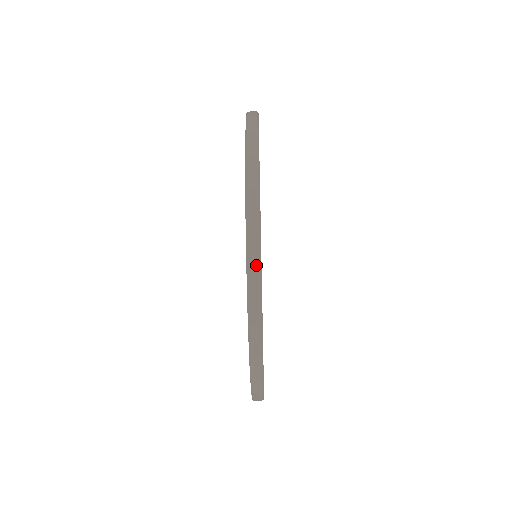
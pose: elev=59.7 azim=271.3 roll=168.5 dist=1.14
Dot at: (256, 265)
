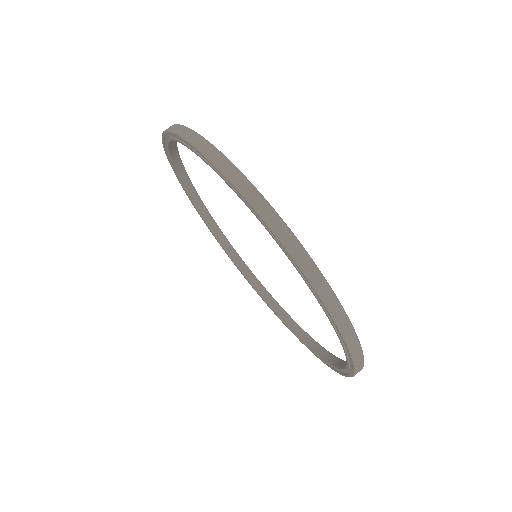
Dot at: (325, 288)
